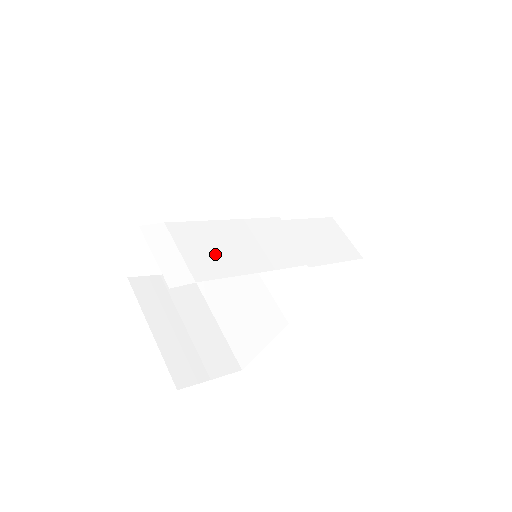
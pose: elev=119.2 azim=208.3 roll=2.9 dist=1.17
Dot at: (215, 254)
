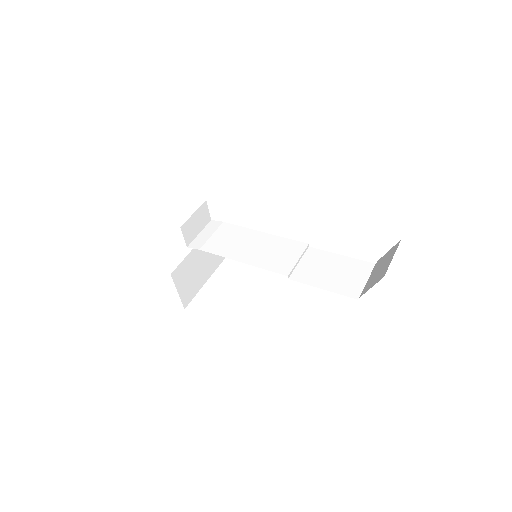
Dot at: (228, 244)
